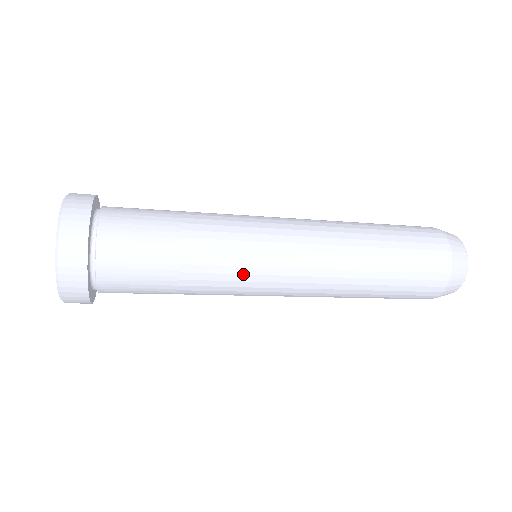
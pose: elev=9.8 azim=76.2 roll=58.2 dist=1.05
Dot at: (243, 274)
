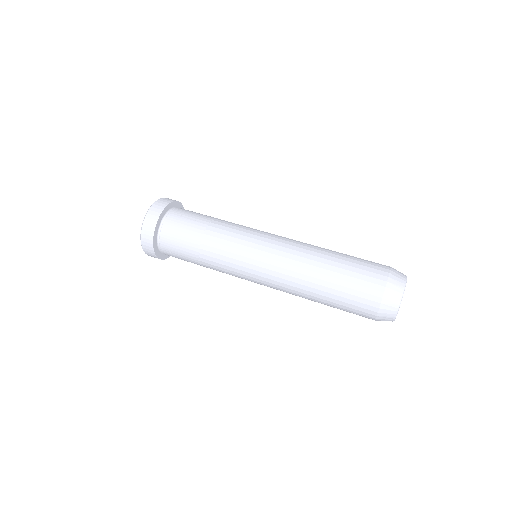
Dot at: occluded
